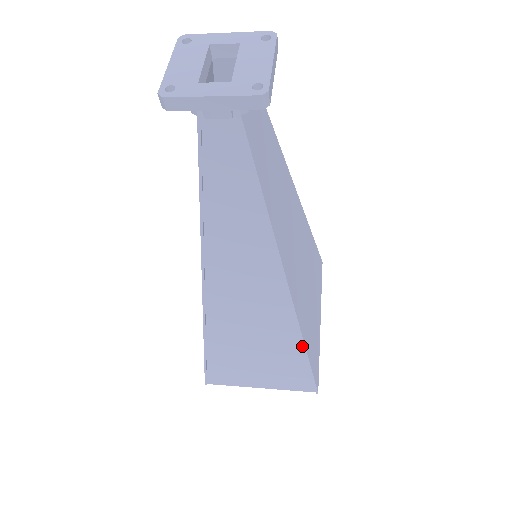
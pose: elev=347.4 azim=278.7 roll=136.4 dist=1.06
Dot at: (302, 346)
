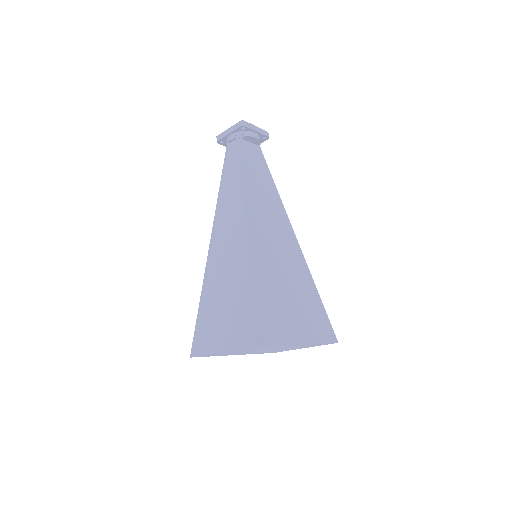
Dot at: (250, 278)
